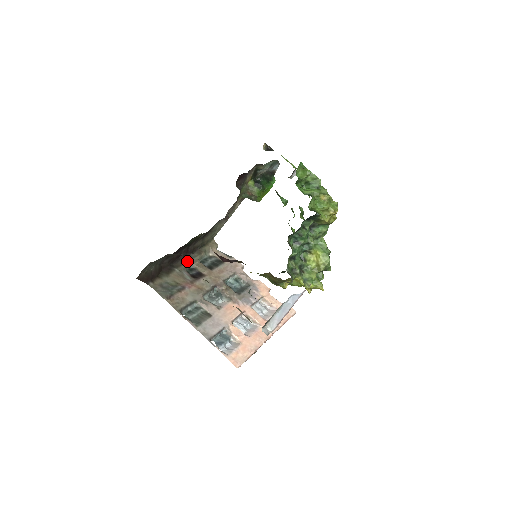
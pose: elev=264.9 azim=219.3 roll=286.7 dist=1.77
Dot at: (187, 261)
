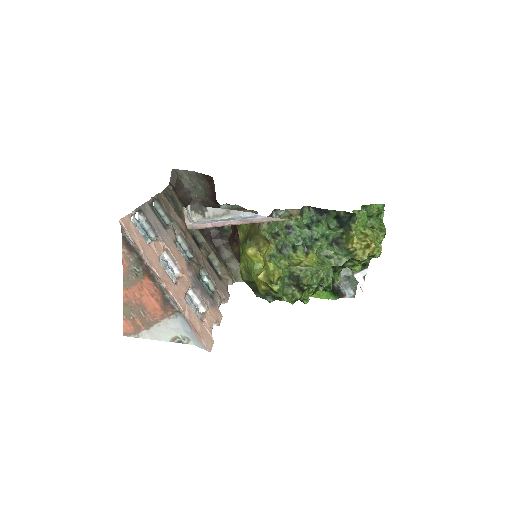
Dot at: (204, 237)
